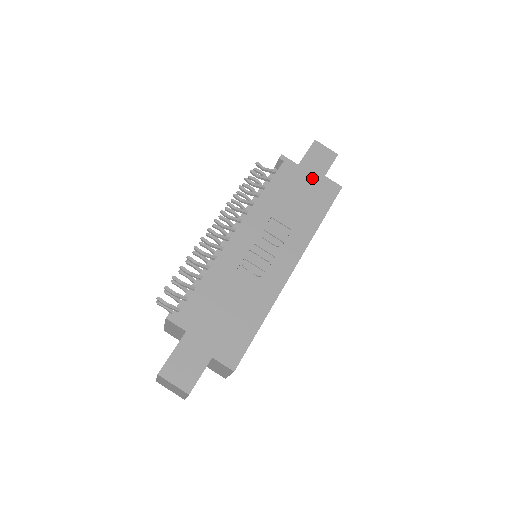
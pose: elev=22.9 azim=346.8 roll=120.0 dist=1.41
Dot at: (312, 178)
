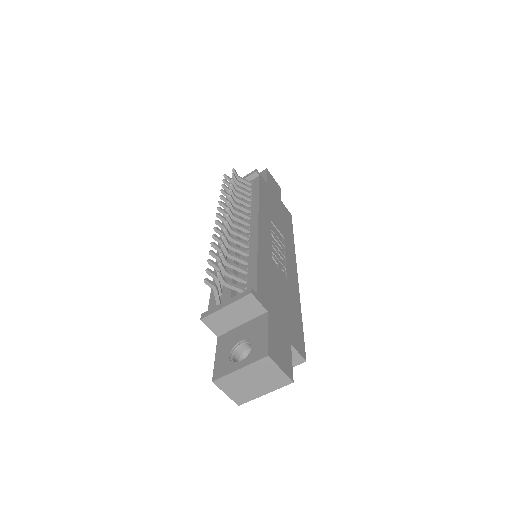
Dot at: (277, 199)
